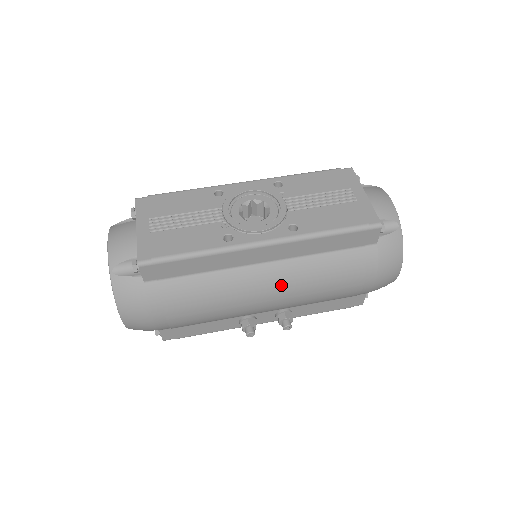
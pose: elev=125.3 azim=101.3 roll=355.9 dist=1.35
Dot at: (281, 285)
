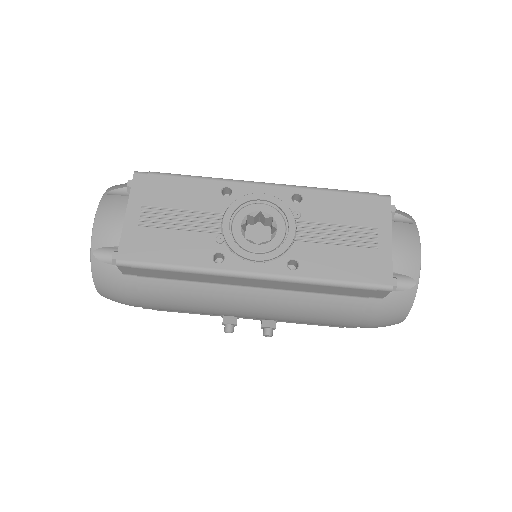
Dot at: (267, 309)
